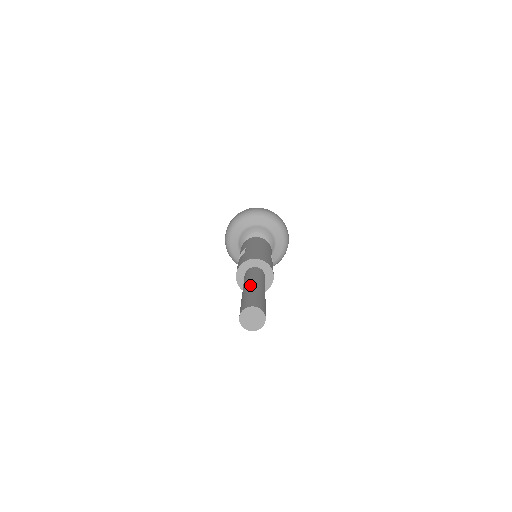
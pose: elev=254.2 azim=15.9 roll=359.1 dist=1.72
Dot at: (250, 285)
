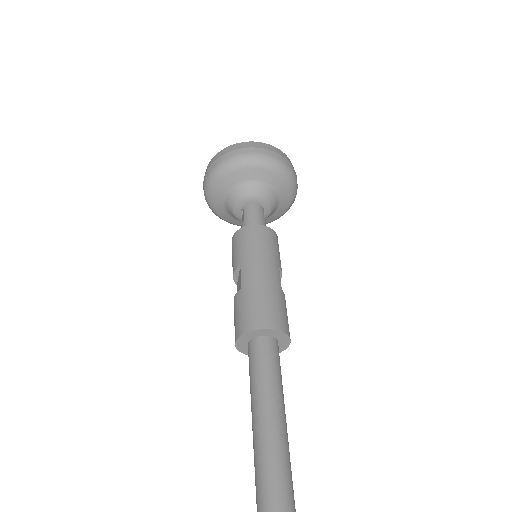
Dot at: (262, 417)
